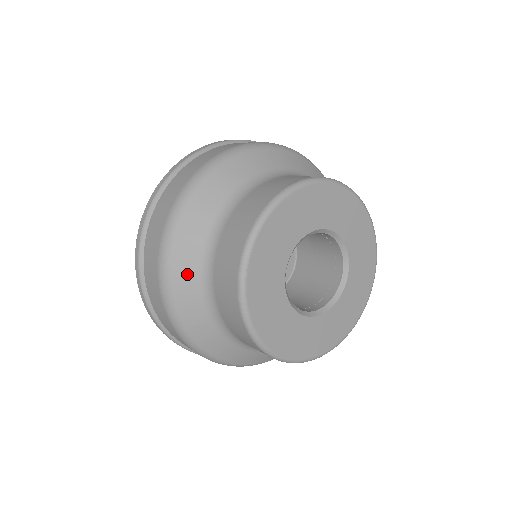
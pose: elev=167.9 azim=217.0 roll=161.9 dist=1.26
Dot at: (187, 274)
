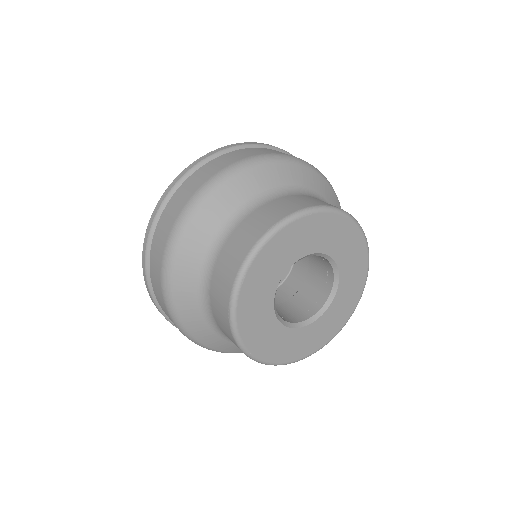
Dot at: (194, 248)
